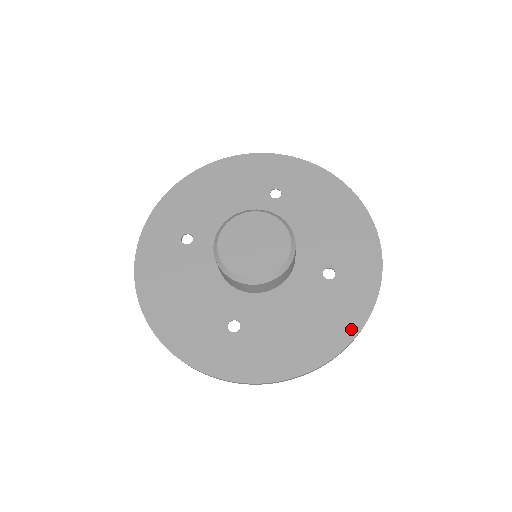
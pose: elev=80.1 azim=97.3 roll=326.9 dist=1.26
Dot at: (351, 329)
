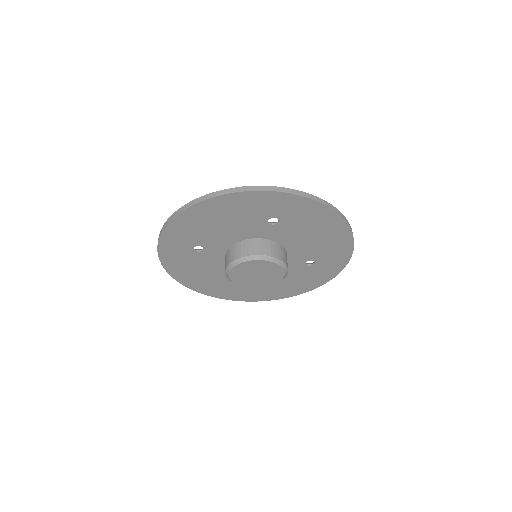
Dot at: (319, 284)
